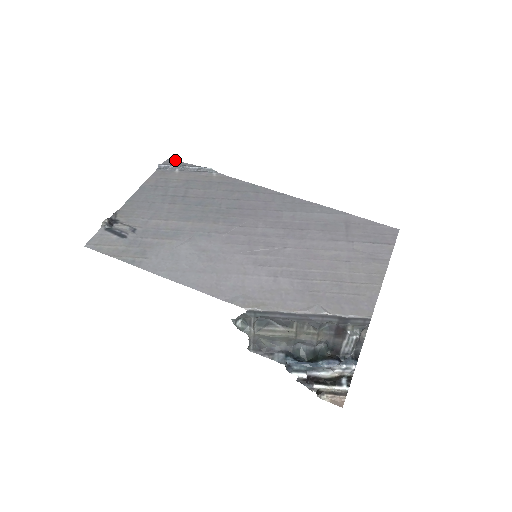
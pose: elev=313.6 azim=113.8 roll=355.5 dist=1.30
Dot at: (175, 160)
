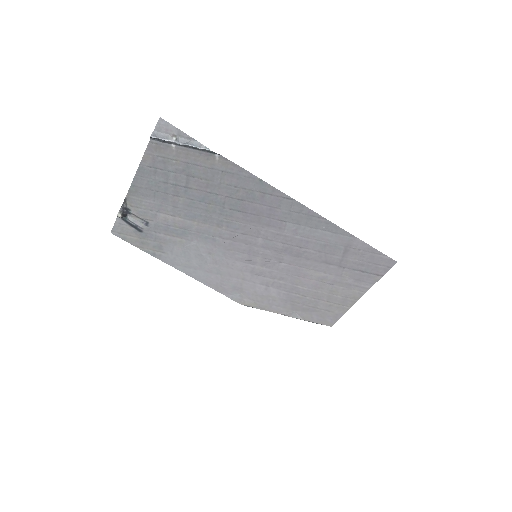
Dot at: (168, 123)
